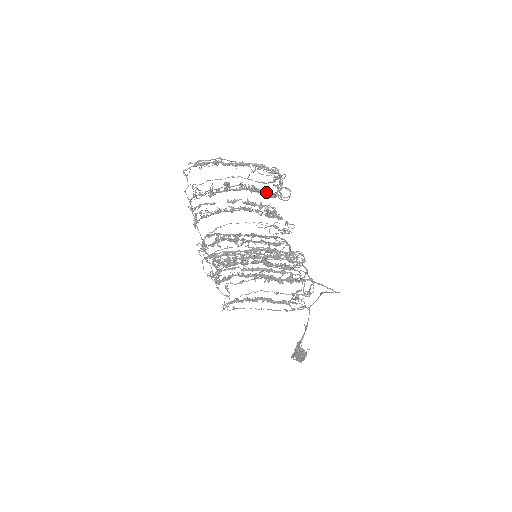
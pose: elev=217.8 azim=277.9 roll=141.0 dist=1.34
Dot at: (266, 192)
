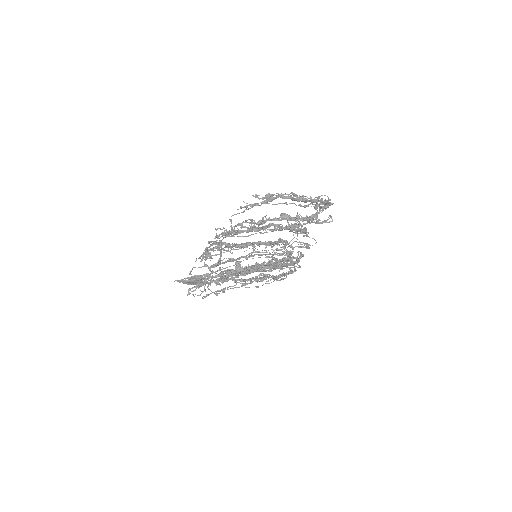
Dot at: occluded
